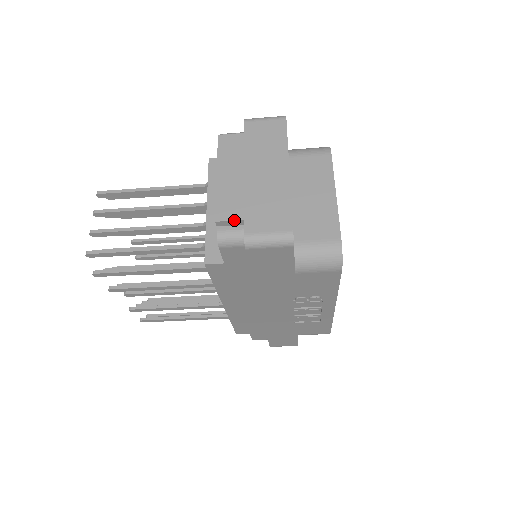
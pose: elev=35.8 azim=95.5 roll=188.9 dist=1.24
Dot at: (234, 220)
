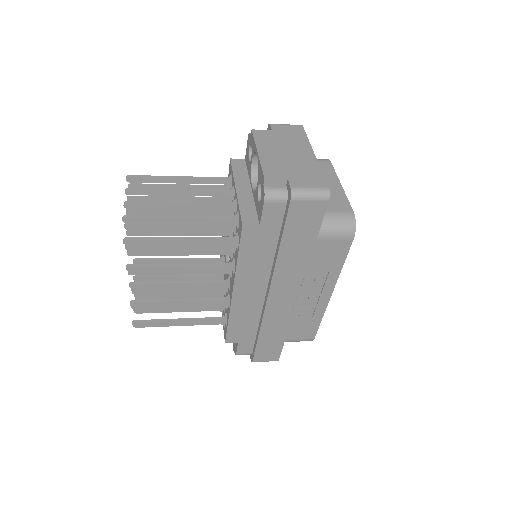
Dot at: (280, 178)
